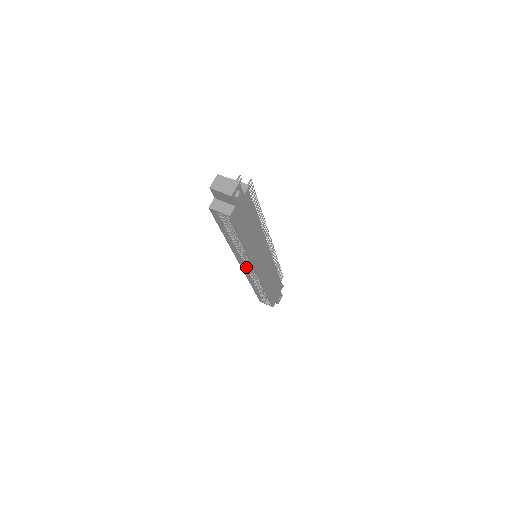
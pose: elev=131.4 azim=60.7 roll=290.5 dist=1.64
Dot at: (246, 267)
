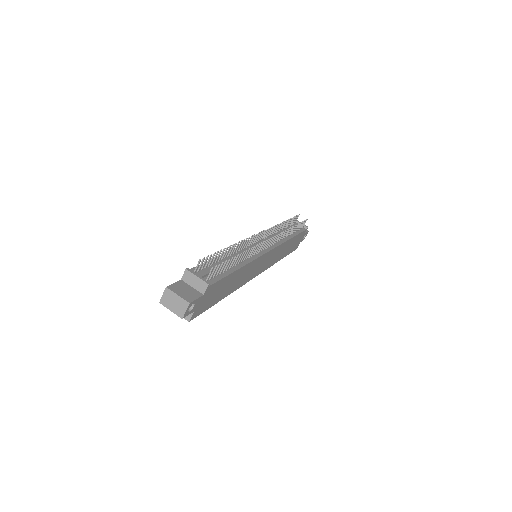
Dot at: occluded
